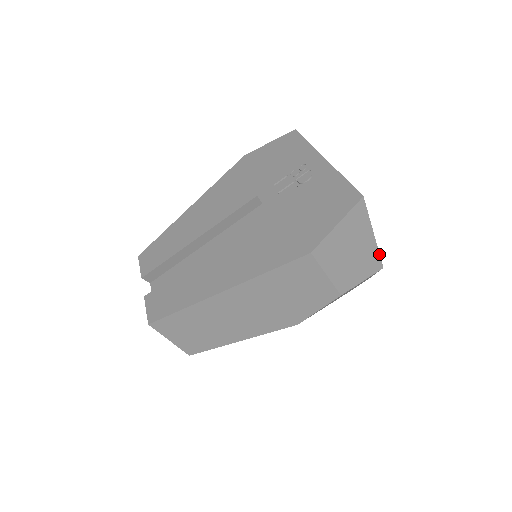
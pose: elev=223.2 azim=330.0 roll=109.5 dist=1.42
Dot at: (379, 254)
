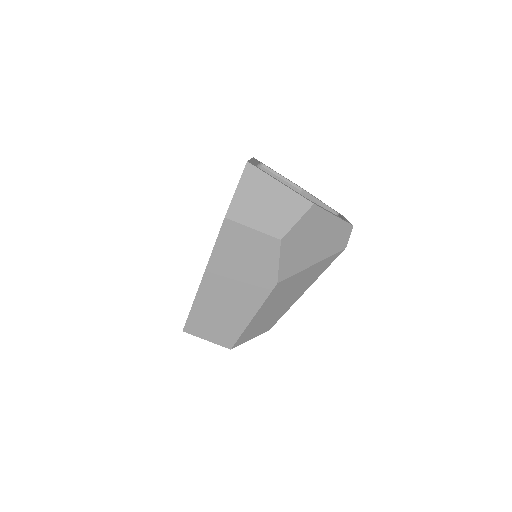
Dot at: (299, 195)
